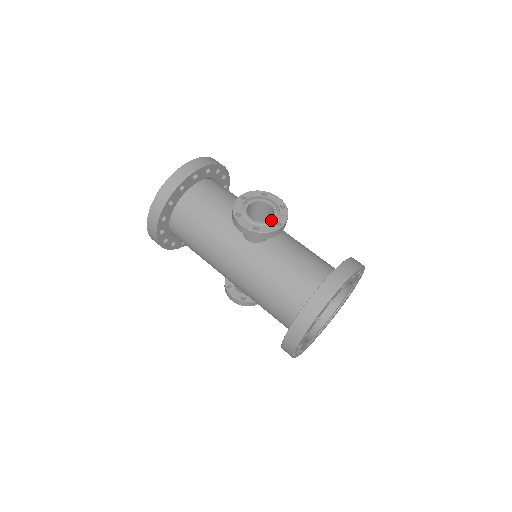
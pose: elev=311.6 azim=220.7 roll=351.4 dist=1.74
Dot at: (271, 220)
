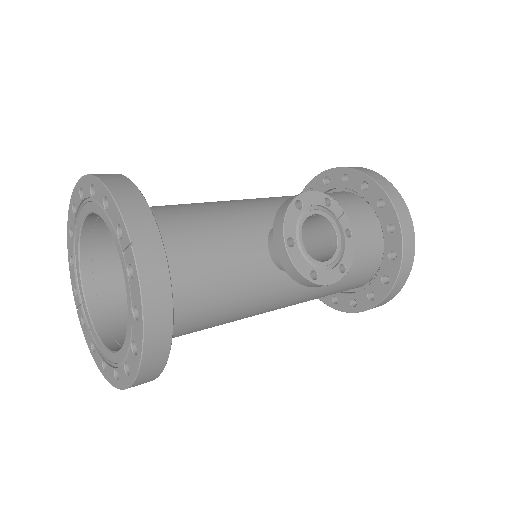
Dot at: (338, 237)
